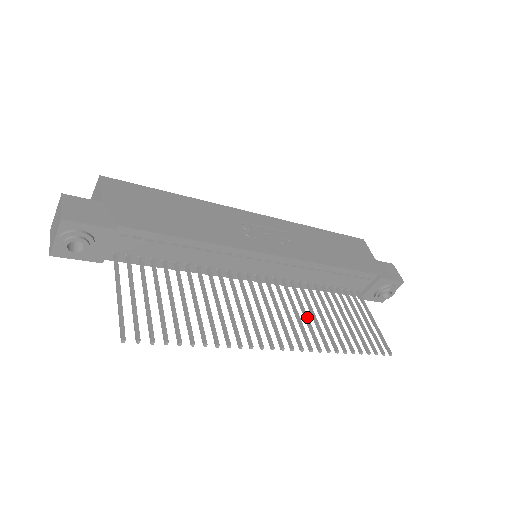
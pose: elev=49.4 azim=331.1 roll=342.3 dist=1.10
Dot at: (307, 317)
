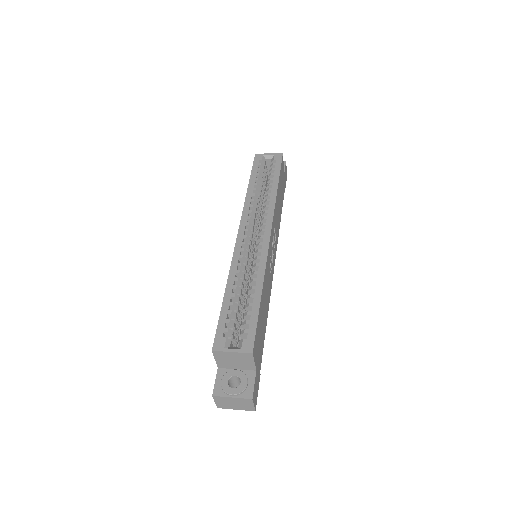
Dot at: occluded
